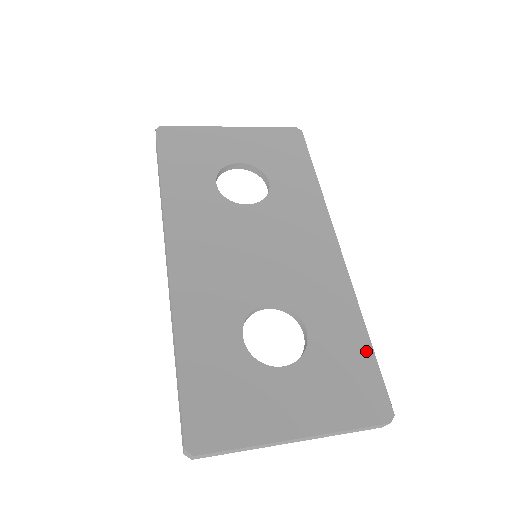
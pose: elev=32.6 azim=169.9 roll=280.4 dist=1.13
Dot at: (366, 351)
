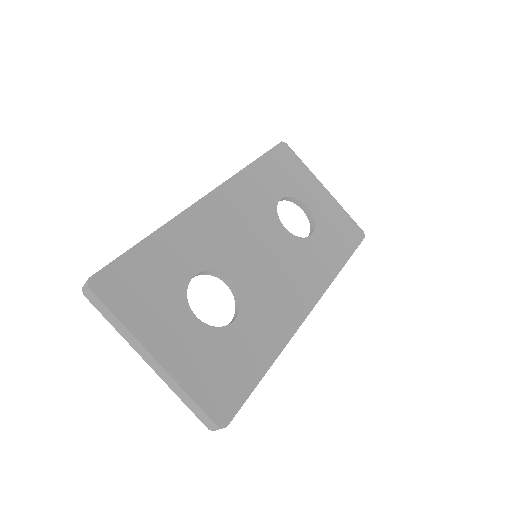
Dot at: (255, 375)
